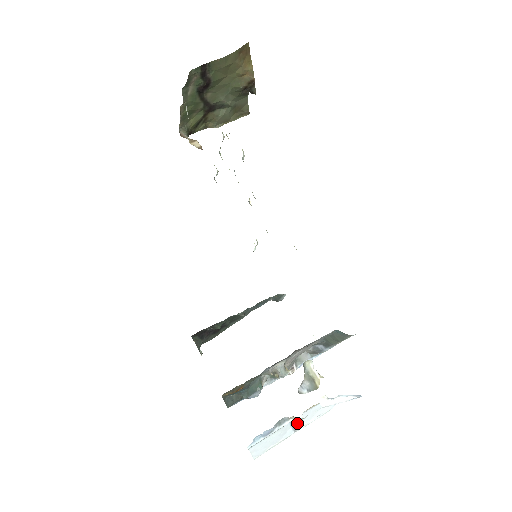
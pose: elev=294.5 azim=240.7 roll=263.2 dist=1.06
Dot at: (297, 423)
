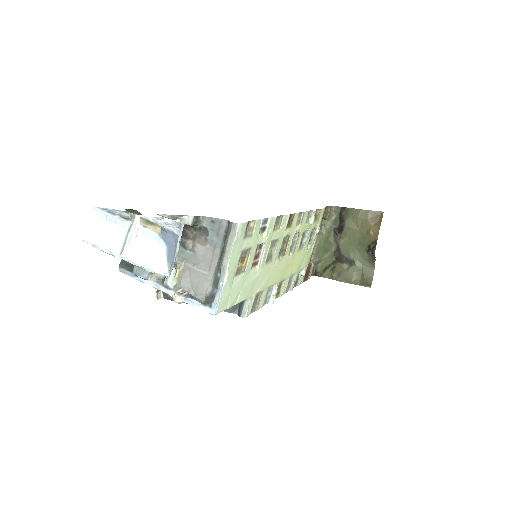
Dot at: (129, 236)
